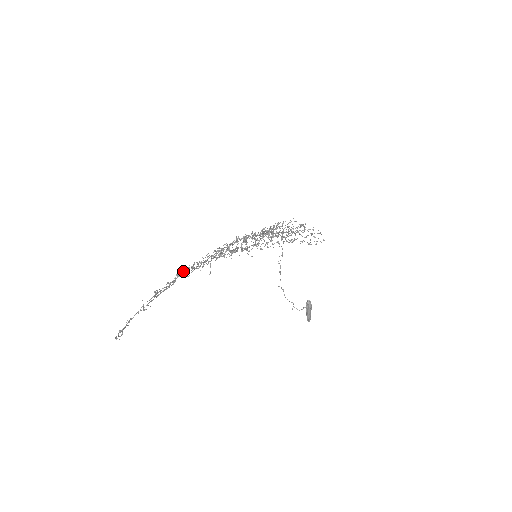
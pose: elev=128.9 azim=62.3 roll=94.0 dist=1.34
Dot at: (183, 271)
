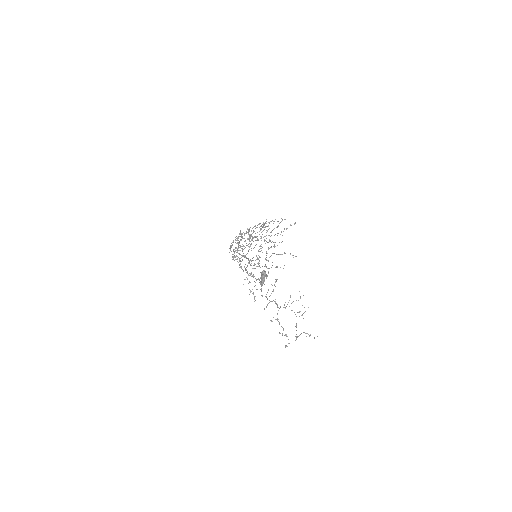
Dot at: occluded
